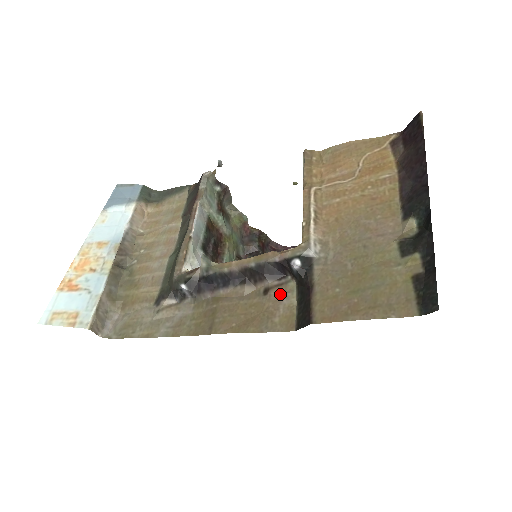
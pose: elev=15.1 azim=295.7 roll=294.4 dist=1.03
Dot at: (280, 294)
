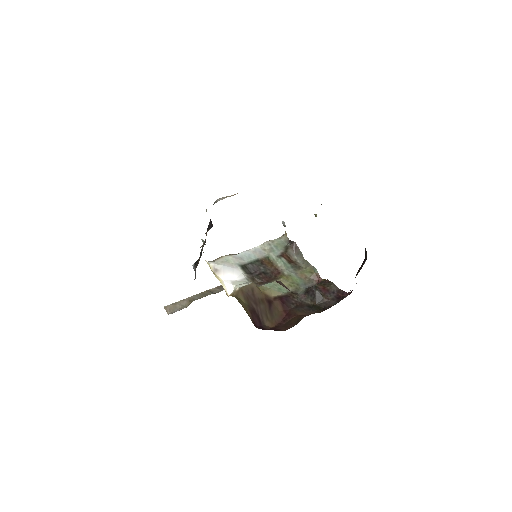
Dot at: occluded
